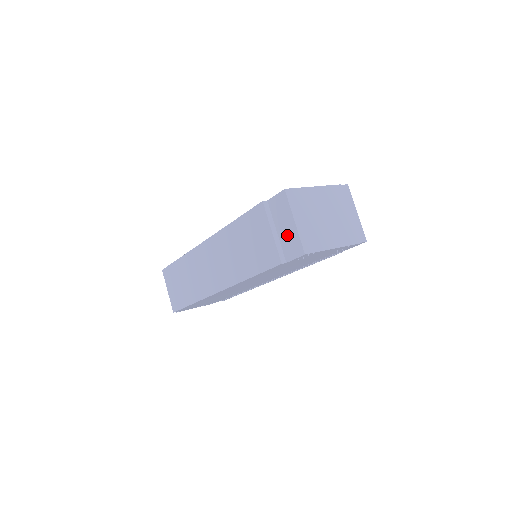
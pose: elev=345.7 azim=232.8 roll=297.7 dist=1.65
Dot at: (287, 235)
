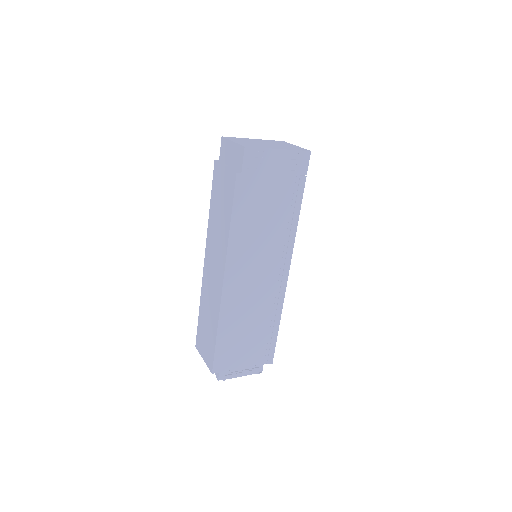
Dot at: (234, 156)
